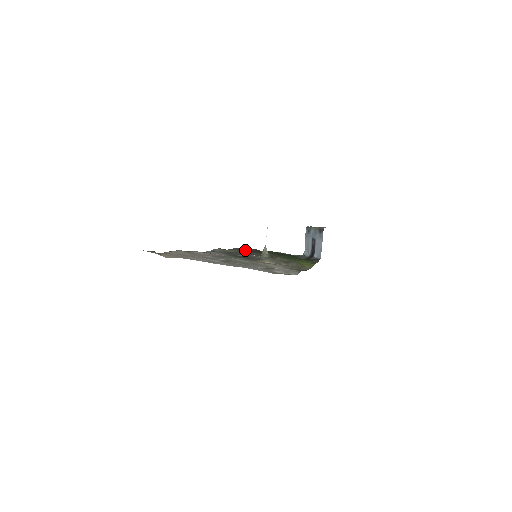
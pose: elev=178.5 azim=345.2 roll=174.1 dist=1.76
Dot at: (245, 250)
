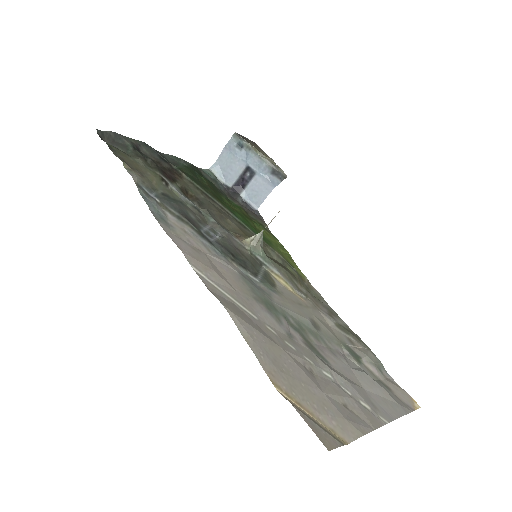
Dot at: (157, 165)
